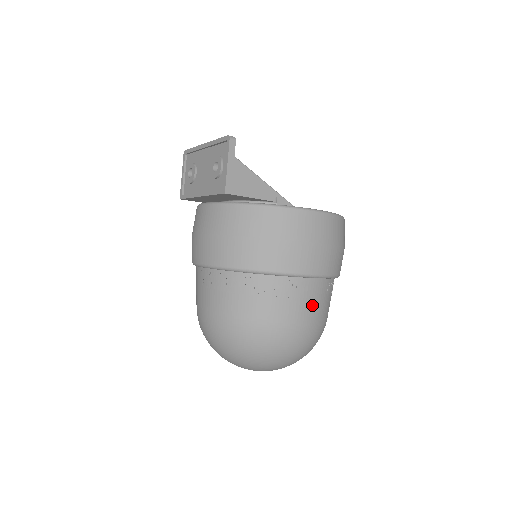
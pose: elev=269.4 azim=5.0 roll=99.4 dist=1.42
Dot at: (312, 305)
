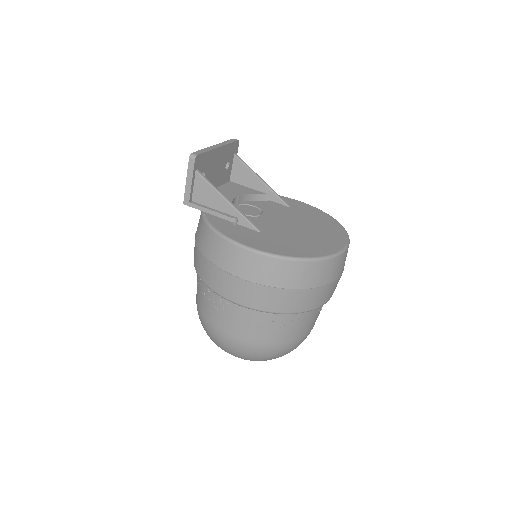
Dot at: (241, 326)
